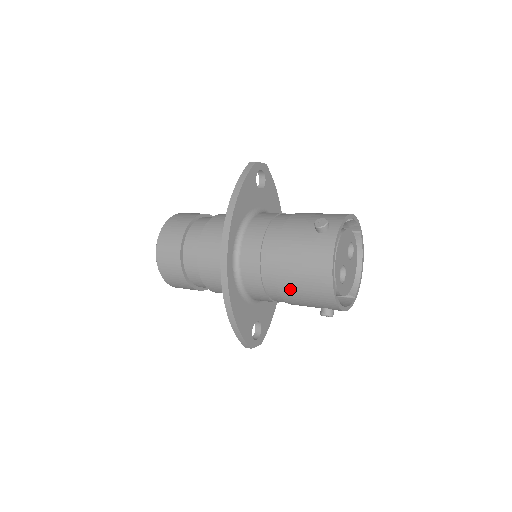
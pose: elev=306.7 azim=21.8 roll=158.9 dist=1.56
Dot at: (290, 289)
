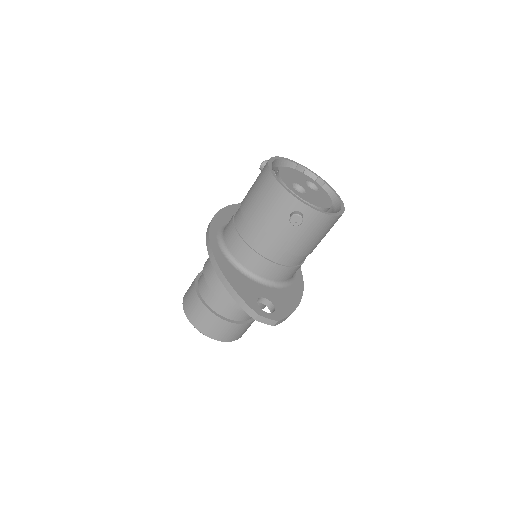
Dot at: (255, 216)
